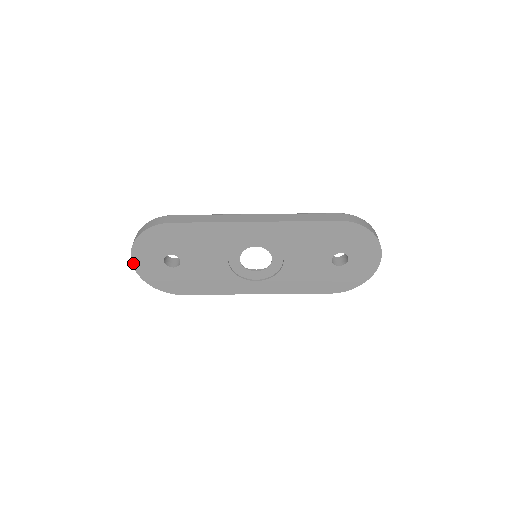
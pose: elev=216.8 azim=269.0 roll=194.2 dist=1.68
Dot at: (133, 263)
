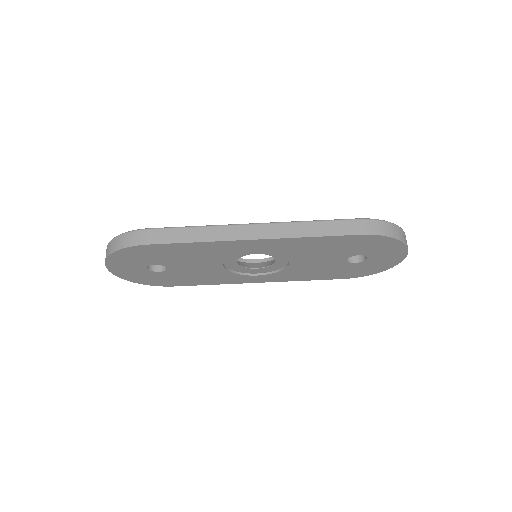
Dot at: (110, 271)
